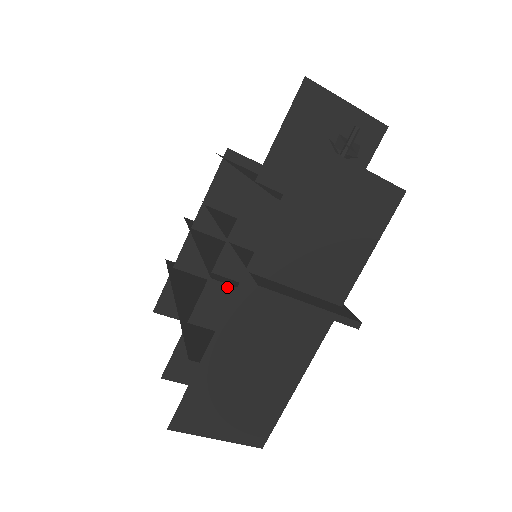
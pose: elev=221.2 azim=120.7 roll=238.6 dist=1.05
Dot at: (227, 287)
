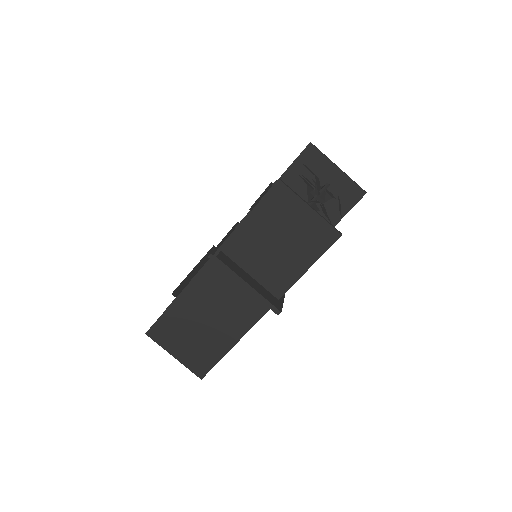
Dot at: occluded
